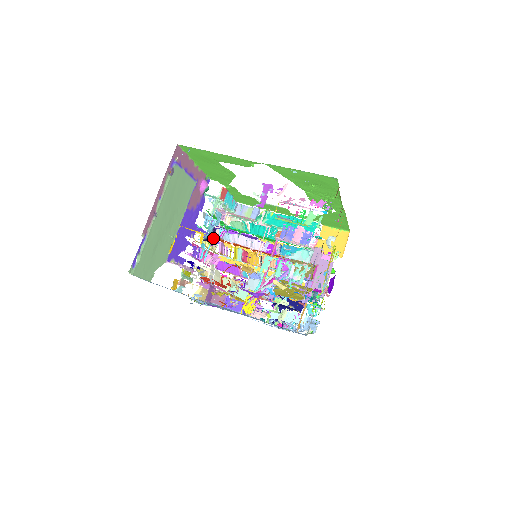
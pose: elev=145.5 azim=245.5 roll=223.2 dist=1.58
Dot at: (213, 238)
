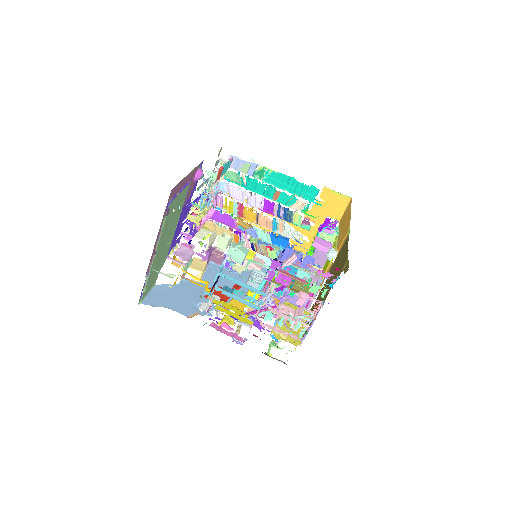
Dot at: (206, 189)
